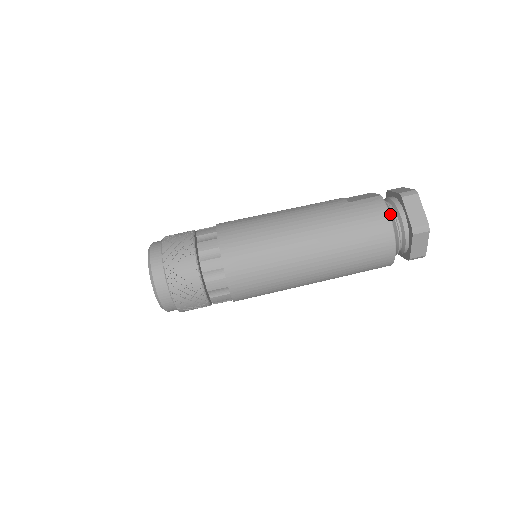
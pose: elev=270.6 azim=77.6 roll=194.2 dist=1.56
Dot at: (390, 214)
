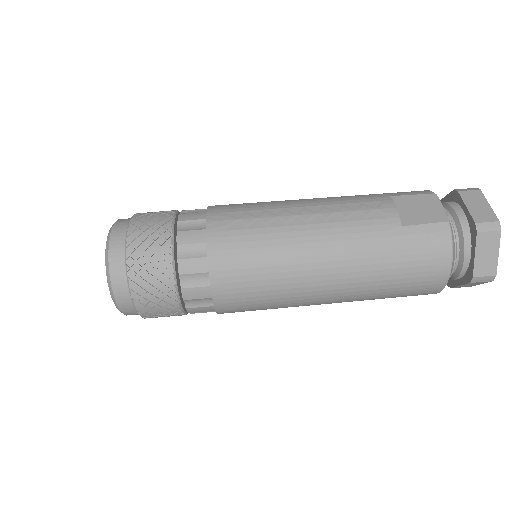
Dot at: occluded
